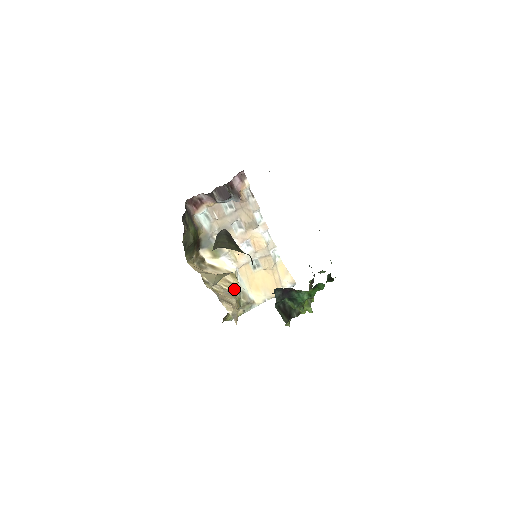
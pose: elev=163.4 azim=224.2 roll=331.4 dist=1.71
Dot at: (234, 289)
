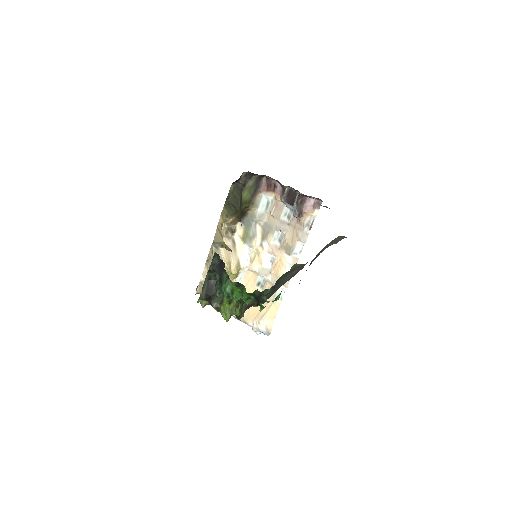
Dot at: occluded
